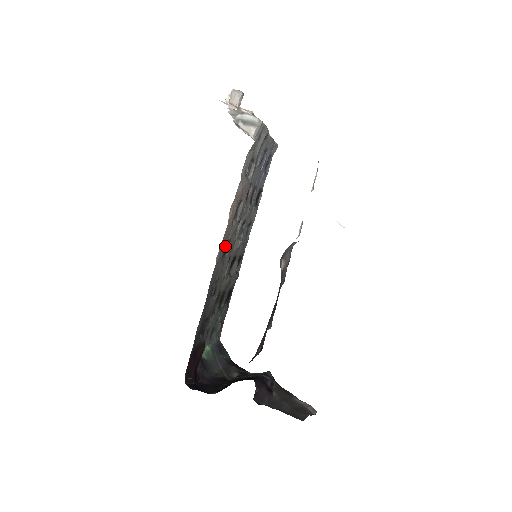
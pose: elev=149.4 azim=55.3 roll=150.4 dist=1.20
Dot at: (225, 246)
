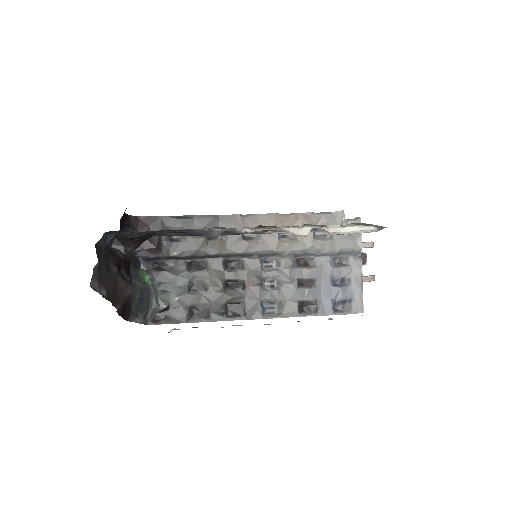
Dot at: occluded
